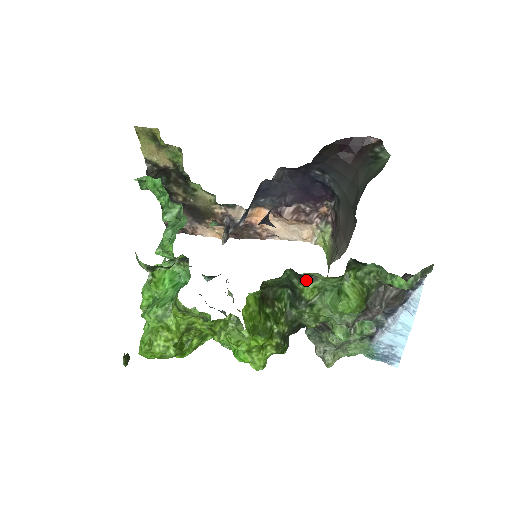
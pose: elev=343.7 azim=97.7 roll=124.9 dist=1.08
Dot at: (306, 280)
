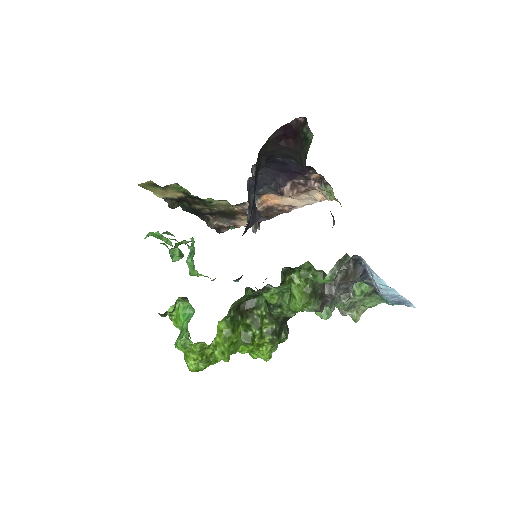
Dot at: (262, 292)
